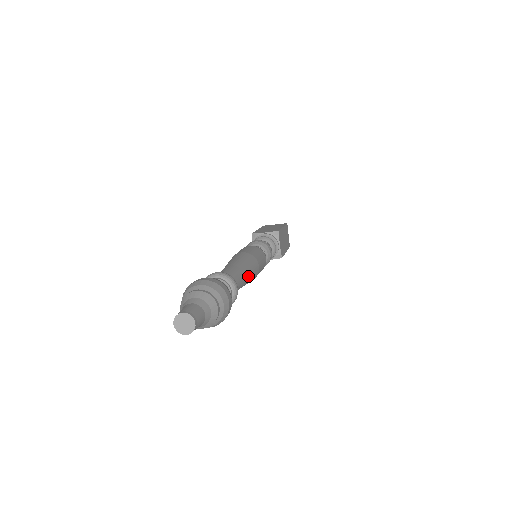
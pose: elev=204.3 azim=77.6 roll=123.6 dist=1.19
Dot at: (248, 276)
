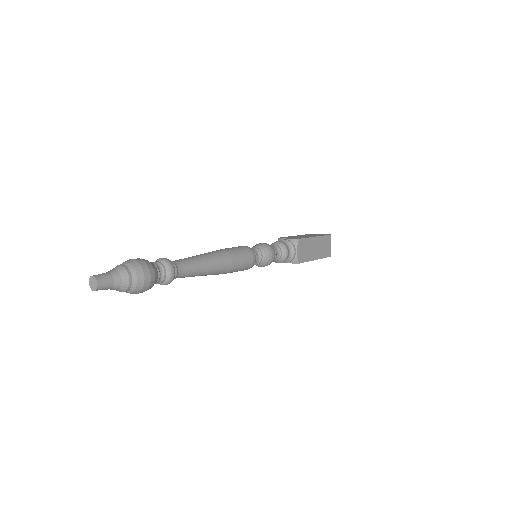
Dot at: (208, 267)
